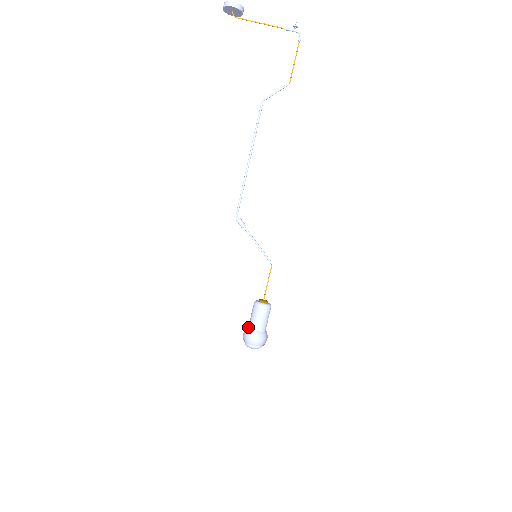
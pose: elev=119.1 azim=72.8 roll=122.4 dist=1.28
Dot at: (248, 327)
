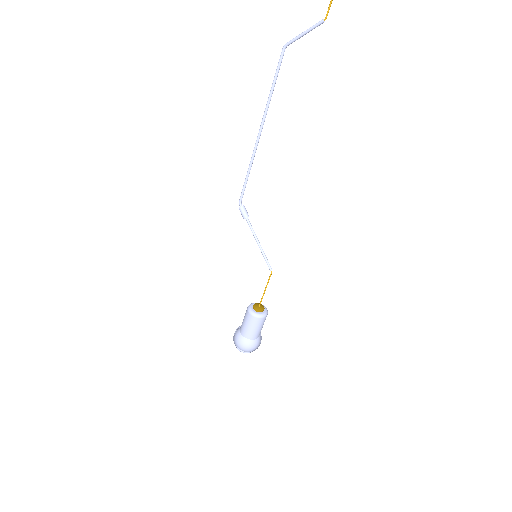
Dot at: (240, 327)
